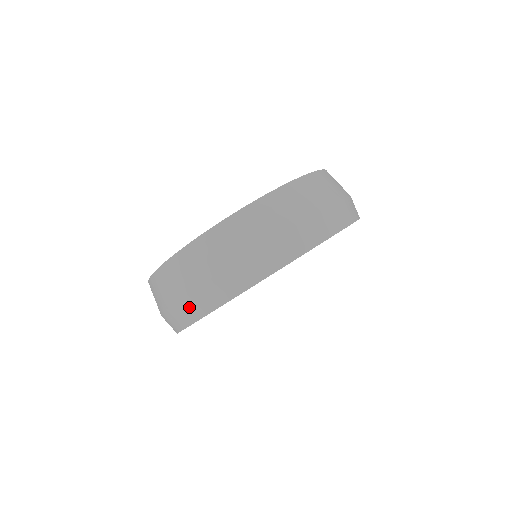
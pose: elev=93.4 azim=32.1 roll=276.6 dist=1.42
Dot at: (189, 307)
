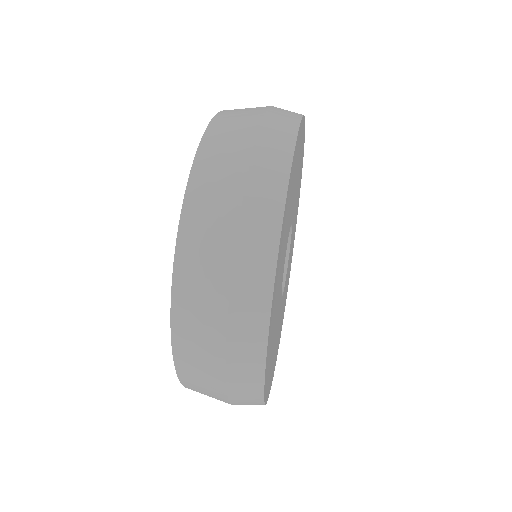
Dot at: (241, 374)
